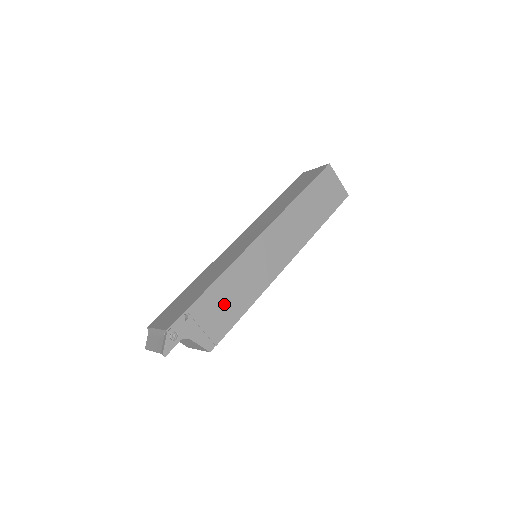
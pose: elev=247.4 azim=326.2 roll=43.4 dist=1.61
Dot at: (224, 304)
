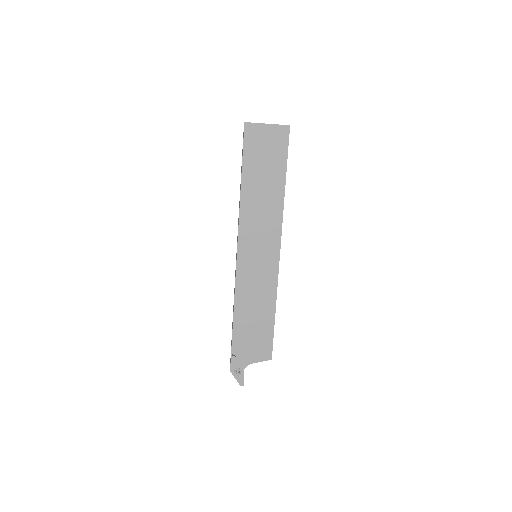
Dot at: (254, 325)
